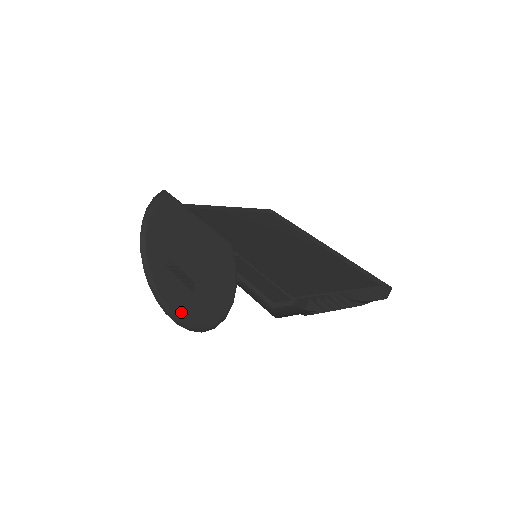
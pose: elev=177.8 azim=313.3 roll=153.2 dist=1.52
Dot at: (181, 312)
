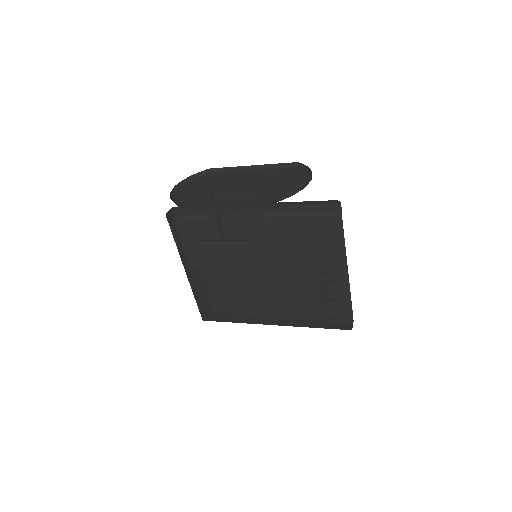
Dot at: (239, 208)
